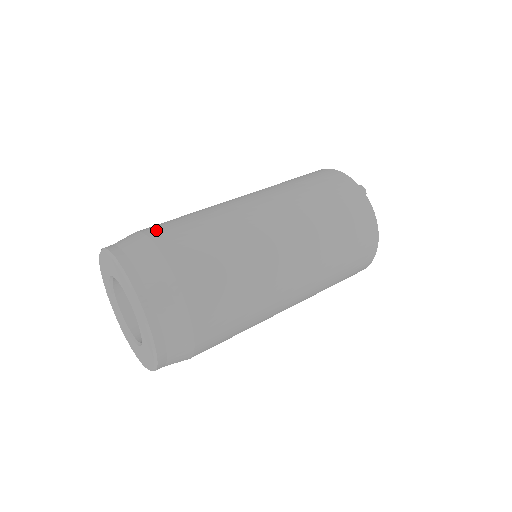
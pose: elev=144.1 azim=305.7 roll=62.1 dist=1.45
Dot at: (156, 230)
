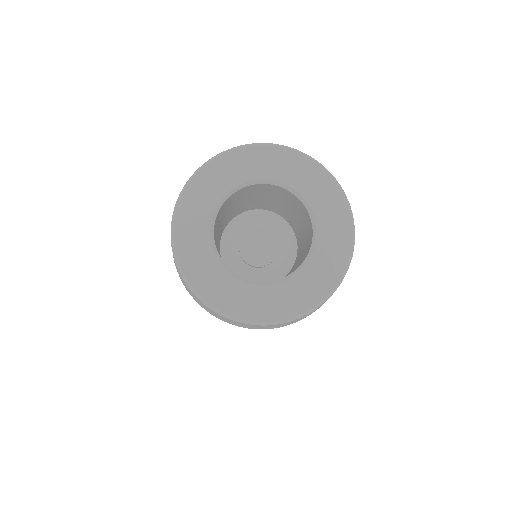
Dot at: occluded
